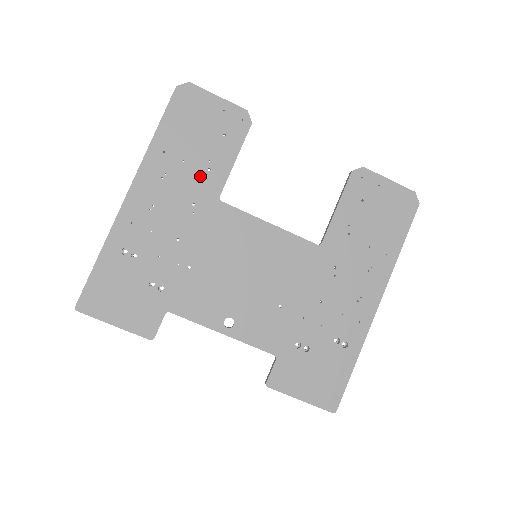
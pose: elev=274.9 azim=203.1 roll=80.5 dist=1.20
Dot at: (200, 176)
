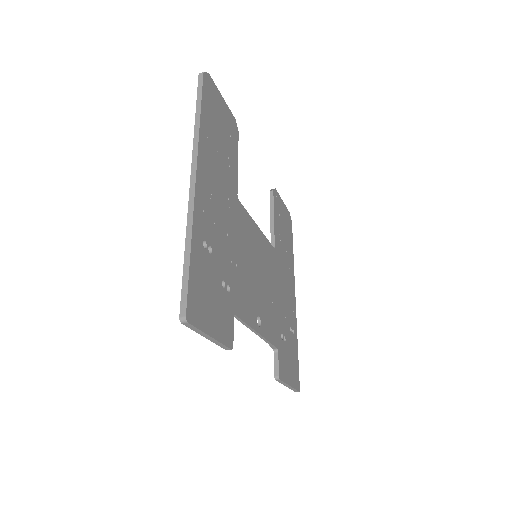
Dot at: (227, 171)
